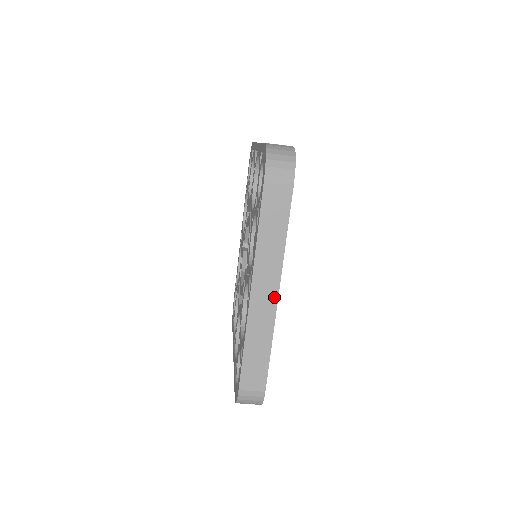
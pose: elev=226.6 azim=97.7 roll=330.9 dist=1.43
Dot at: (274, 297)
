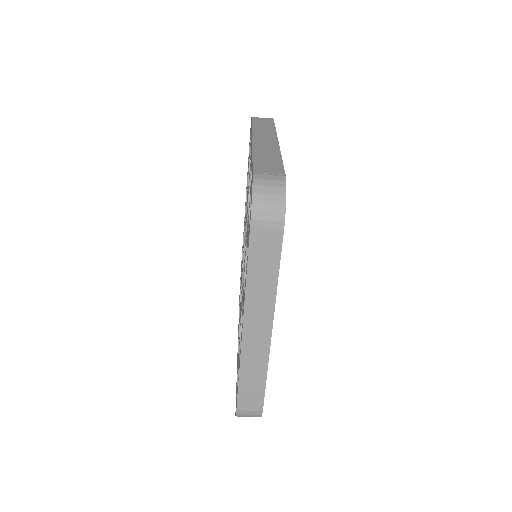
Dot at: (267, 334)
